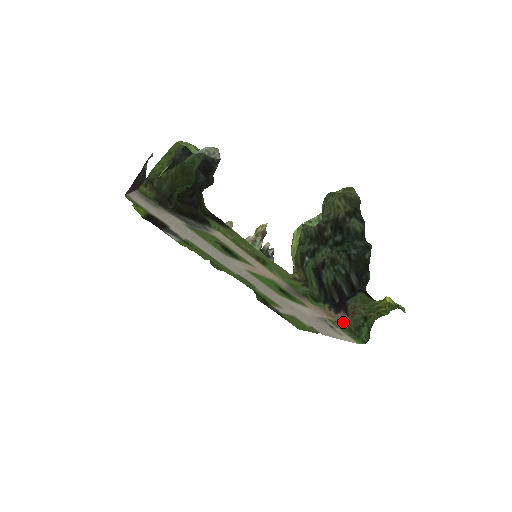
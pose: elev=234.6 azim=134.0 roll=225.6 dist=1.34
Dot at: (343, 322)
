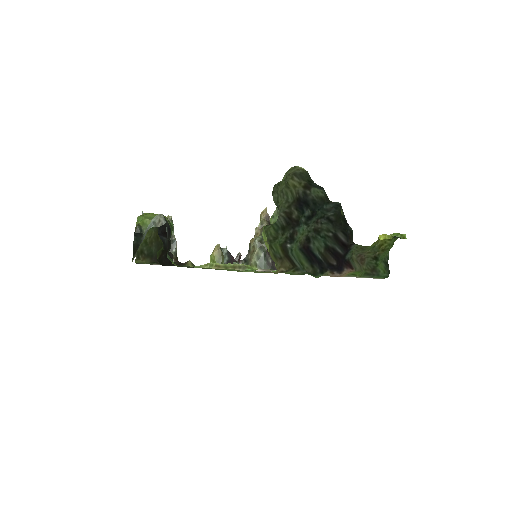
Dot at: (355, 273)
